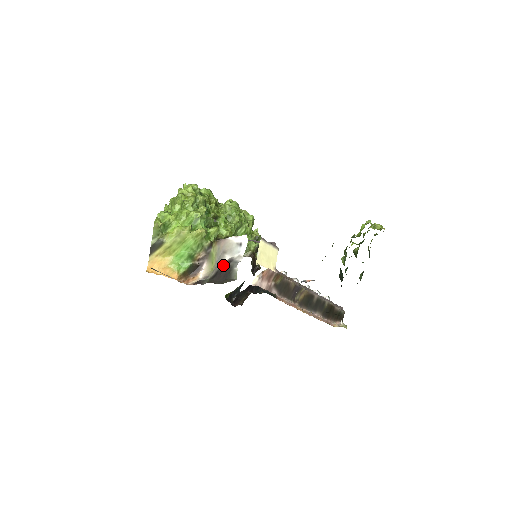
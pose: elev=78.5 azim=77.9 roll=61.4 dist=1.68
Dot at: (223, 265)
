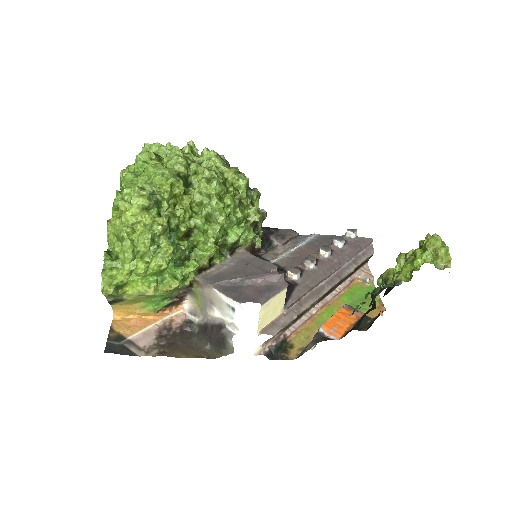
Dot at: (213, 324)
